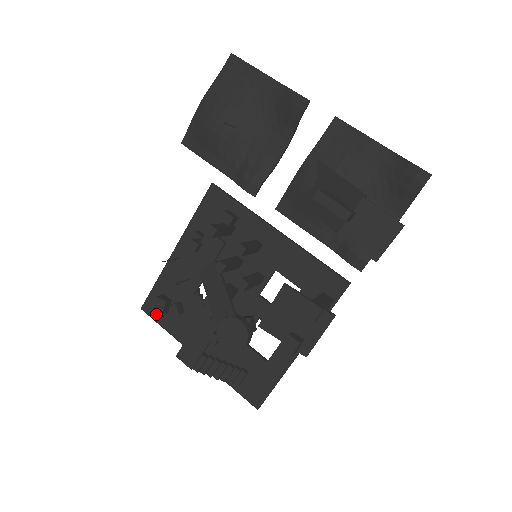
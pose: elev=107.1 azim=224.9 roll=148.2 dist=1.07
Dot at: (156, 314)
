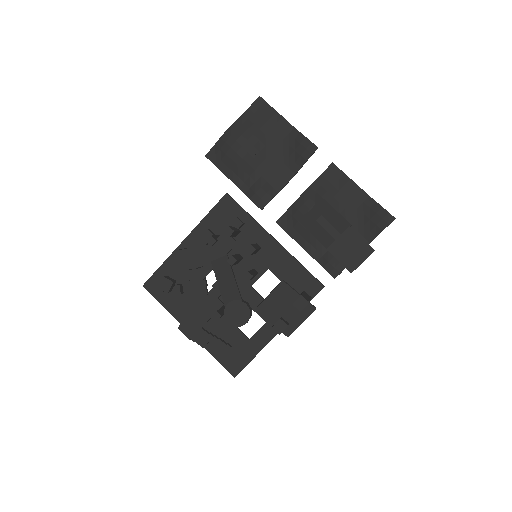
Dot at: (157, 292)
